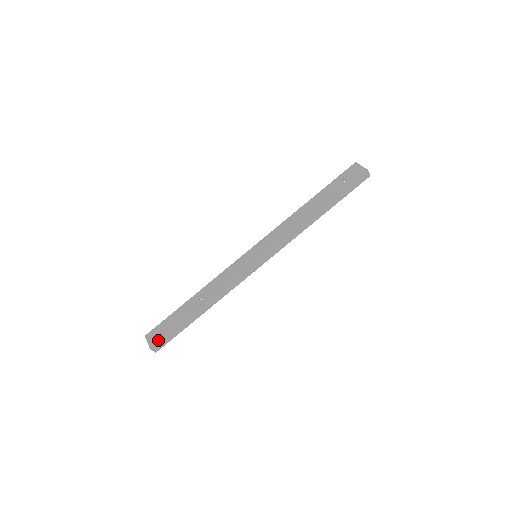
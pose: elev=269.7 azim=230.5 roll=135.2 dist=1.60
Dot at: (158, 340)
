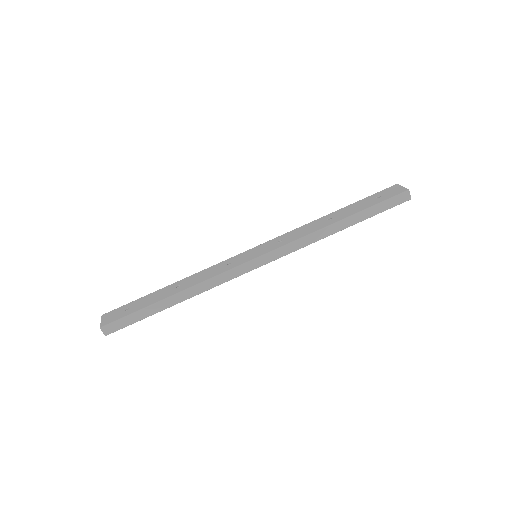
Dot at: (113, 320)
